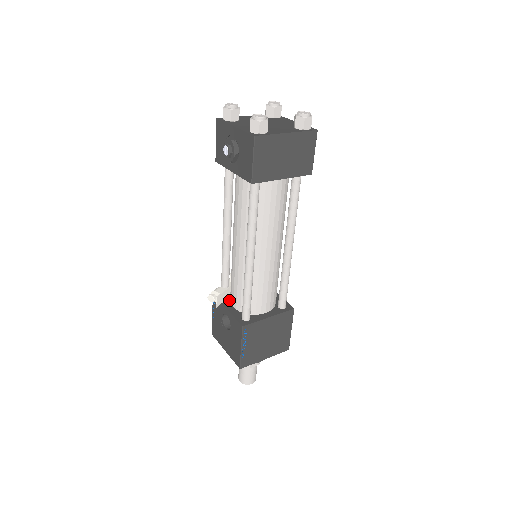
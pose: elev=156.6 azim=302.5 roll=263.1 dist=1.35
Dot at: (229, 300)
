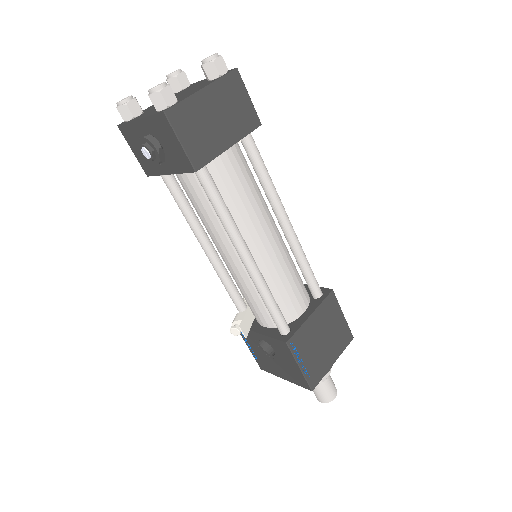
Dot at: (256, 322)
